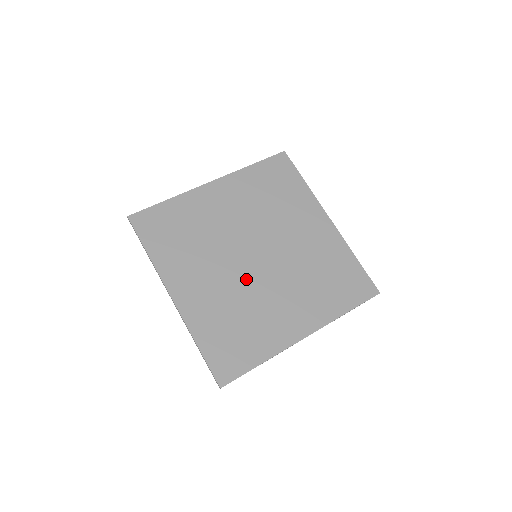
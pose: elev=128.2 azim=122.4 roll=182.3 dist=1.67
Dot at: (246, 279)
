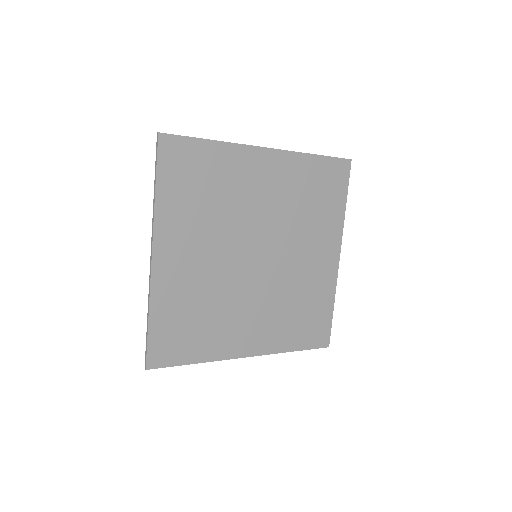
Dot at: (271, 280)
